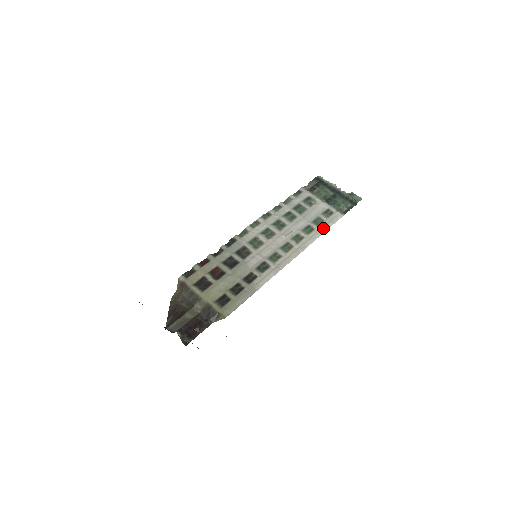
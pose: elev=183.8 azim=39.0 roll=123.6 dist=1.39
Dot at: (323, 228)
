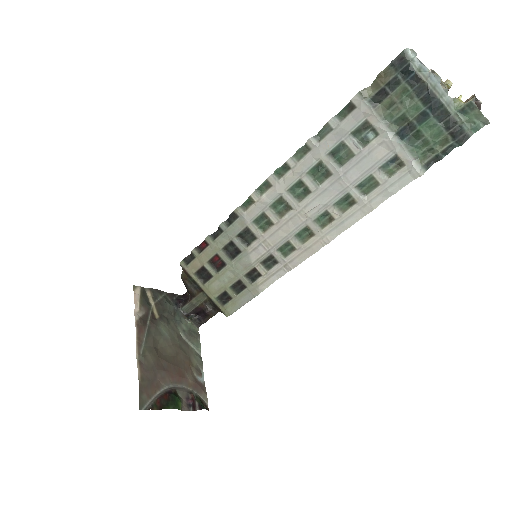
Dot at: (372, 202)
